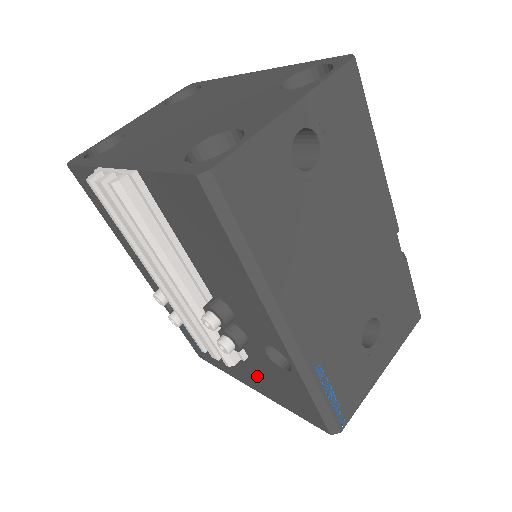
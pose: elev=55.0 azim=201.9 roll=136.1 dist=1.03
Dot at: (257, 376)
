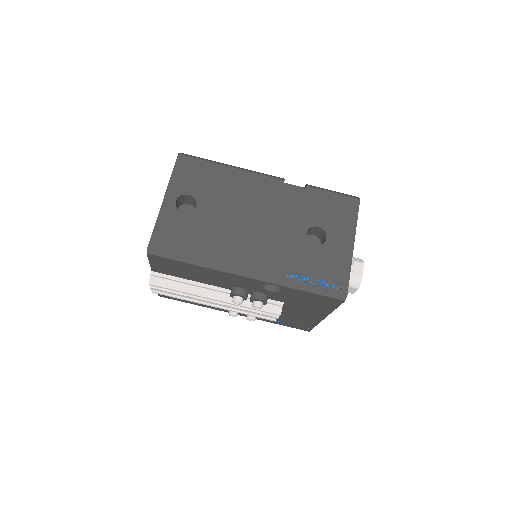
Dot at: (304, 309)
